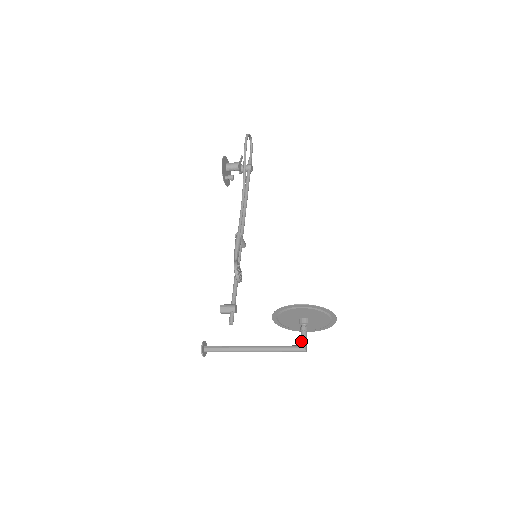
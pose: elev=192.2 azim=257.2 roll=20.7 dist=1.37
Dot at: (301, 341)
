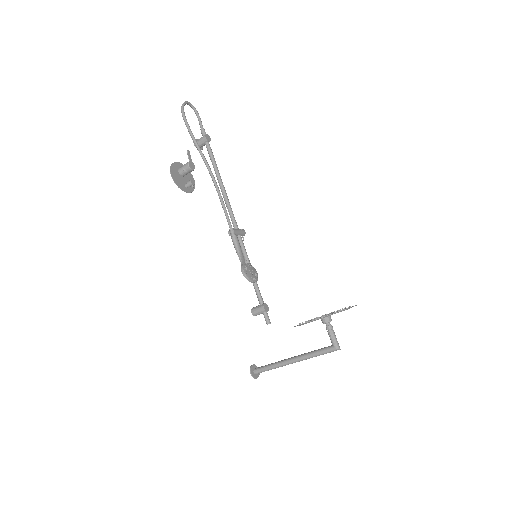
Dot at: (331, 342)
